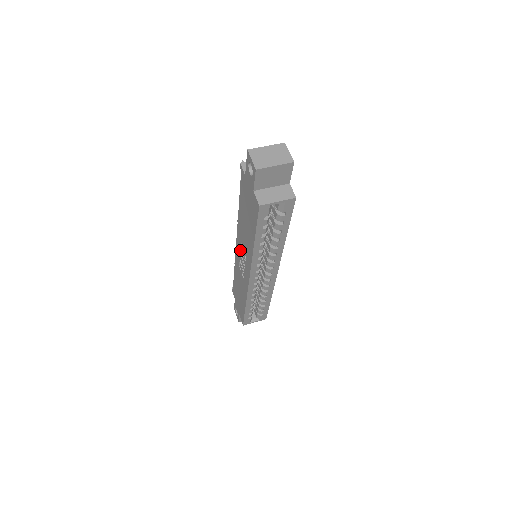
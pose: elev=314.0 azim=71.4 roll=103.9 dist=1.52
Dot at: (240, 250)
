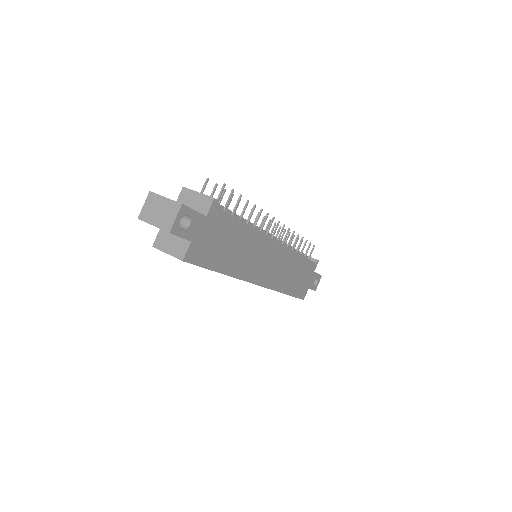
Dot at: occluded
